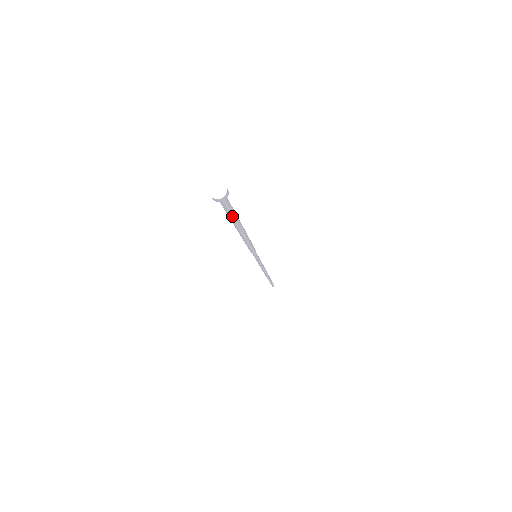
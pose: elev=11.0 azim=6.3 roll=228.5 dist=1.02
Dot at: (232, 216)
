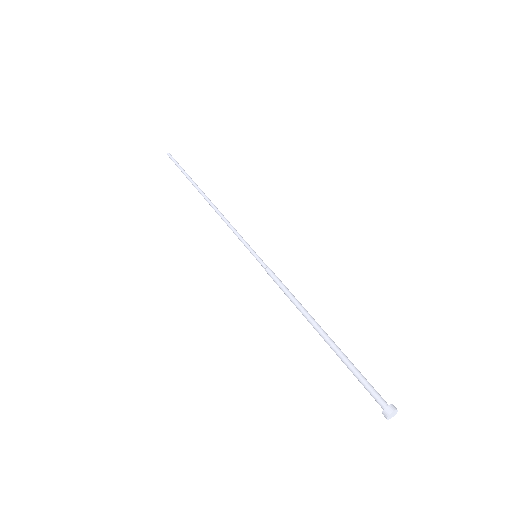
Dot at: (354, 368)
